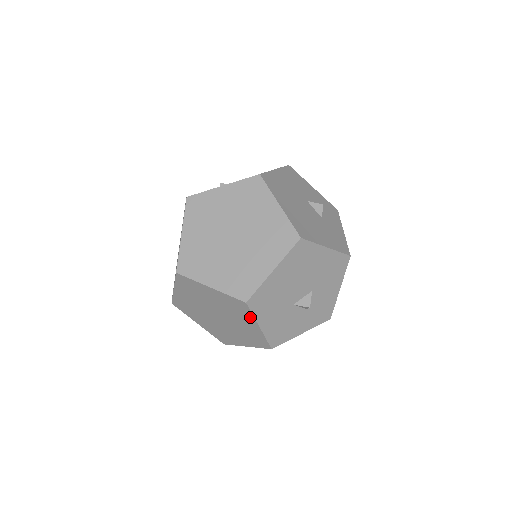
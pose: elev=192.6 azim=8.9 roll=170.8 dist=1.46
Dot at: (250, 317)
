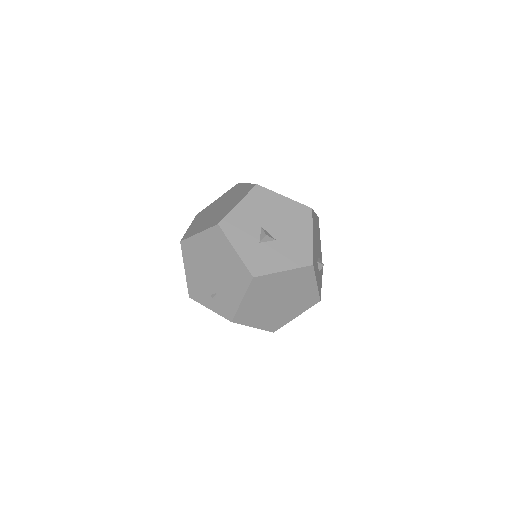
Dot at: (243, 197)
